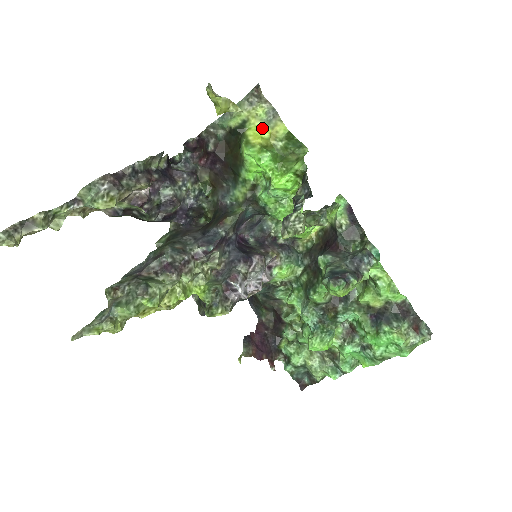
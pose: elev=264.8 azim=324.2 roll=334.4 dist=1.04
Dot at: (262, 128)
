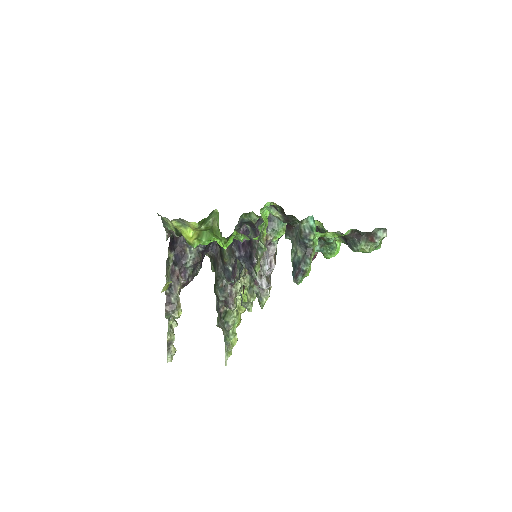
Dot at: (186, 231)
